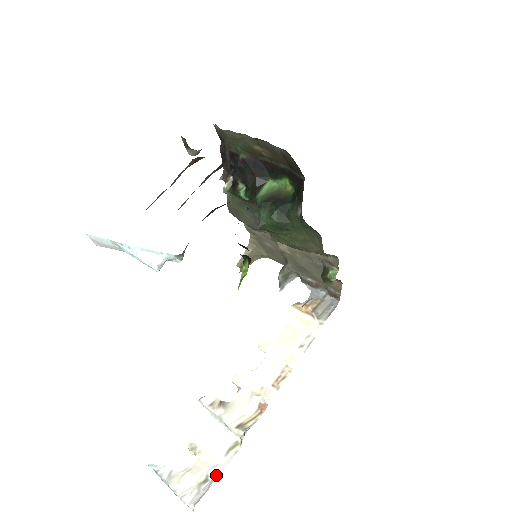
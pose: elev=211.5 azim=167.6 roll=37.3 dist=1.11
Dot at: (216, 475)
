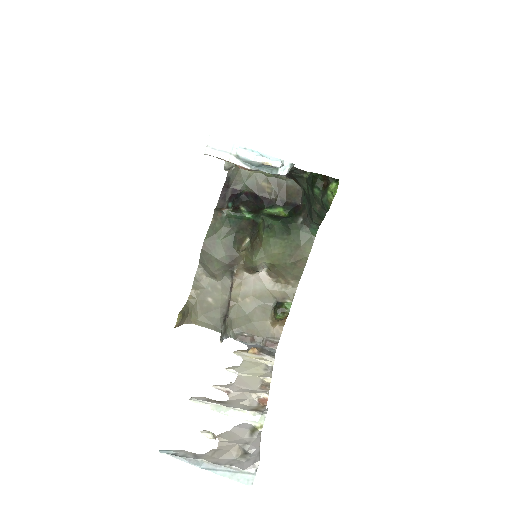
Dot at: (255, 447)
